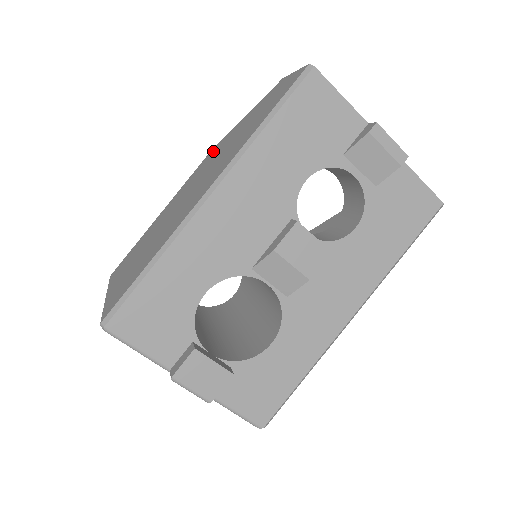
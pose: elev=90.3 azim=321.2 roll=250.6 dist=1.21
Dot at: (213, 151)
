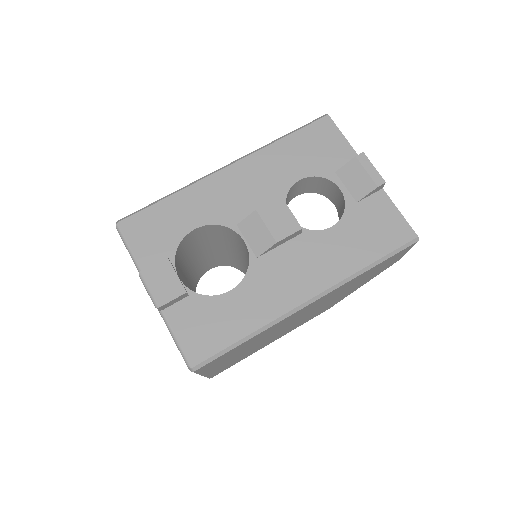
Dot at: occluded
